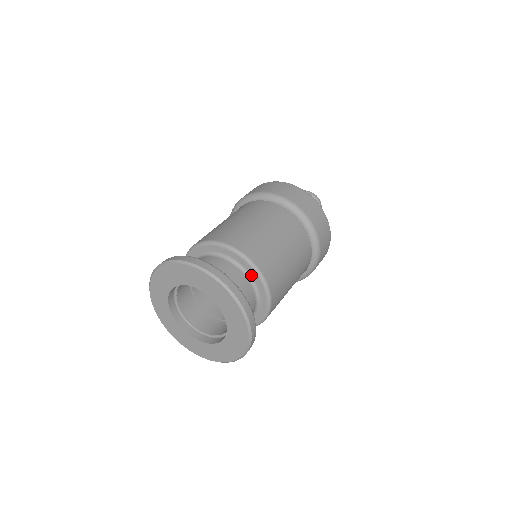
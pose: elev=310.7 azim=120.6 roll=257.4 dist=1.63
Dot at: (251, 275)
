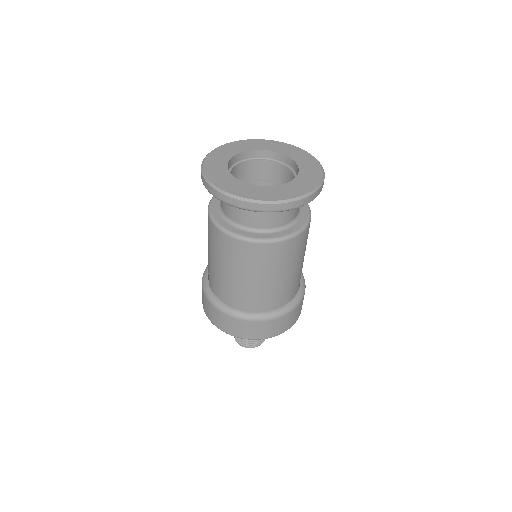
Dot at: occluded
